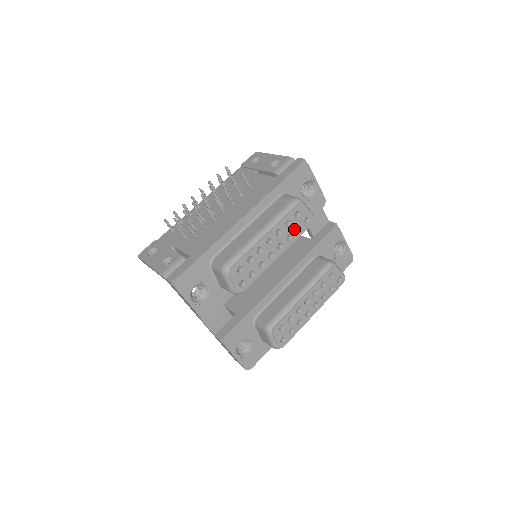
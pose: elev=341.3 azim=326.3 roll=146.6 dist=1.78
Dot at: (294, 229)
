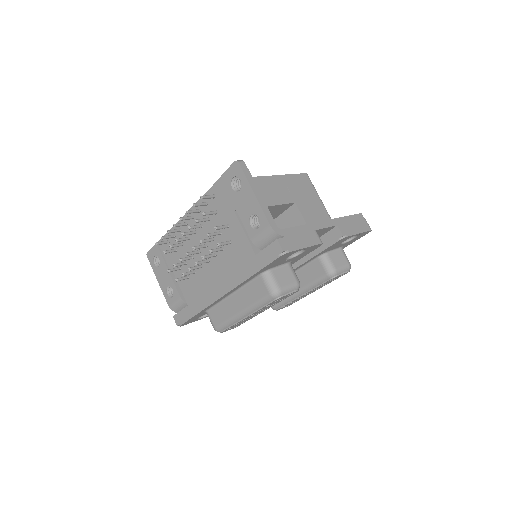
Dot at: occluded
